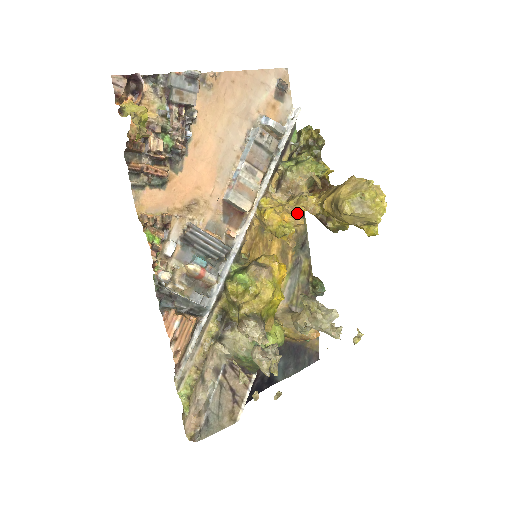
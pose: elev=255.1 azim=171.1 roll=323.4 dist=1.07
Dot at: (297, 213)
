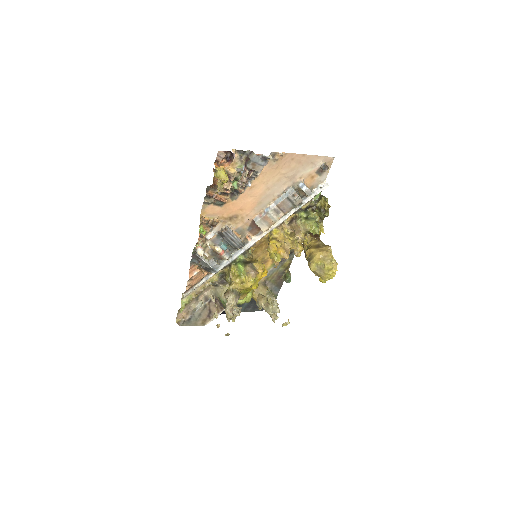
Dot at: (289, 249)
